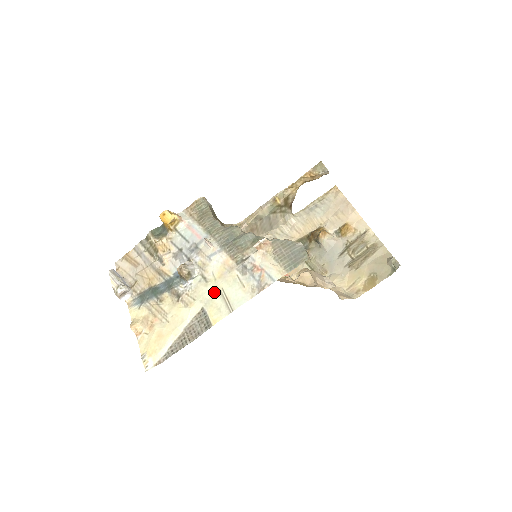
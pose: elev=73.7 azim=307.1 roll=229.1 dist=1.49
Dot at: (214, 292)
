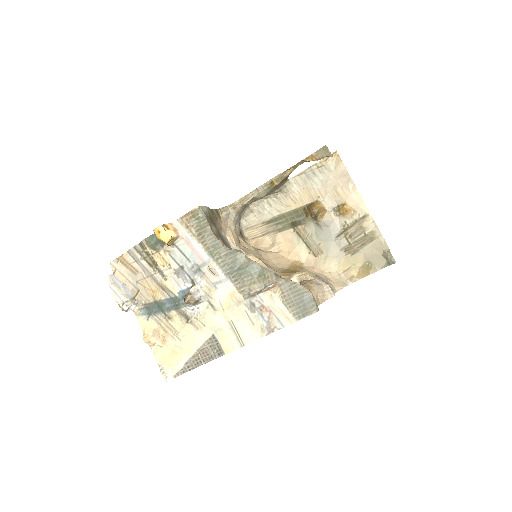
Dot at: (223, 323)
